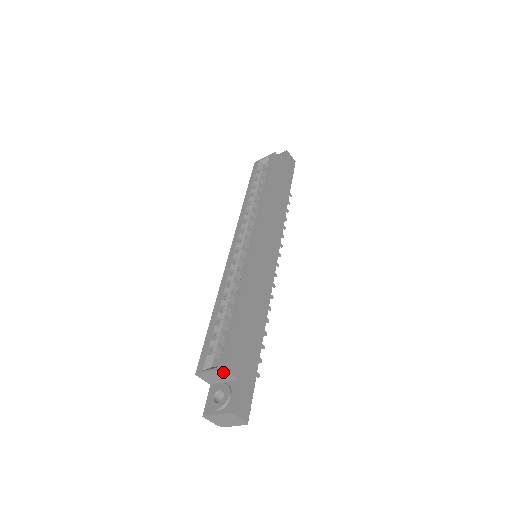
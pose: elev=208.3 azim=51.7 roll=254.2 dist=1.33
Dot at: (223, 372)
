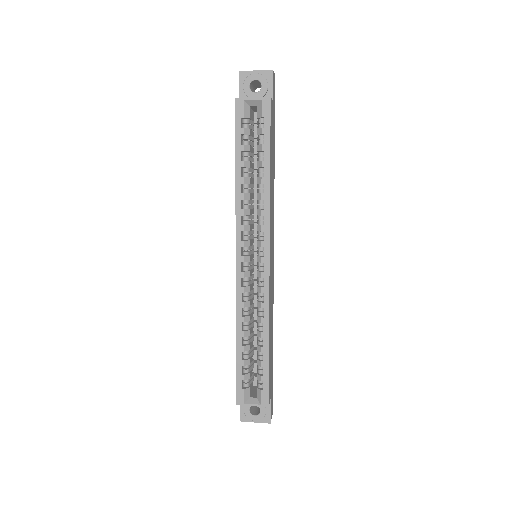
Dot at: (264, 405)
